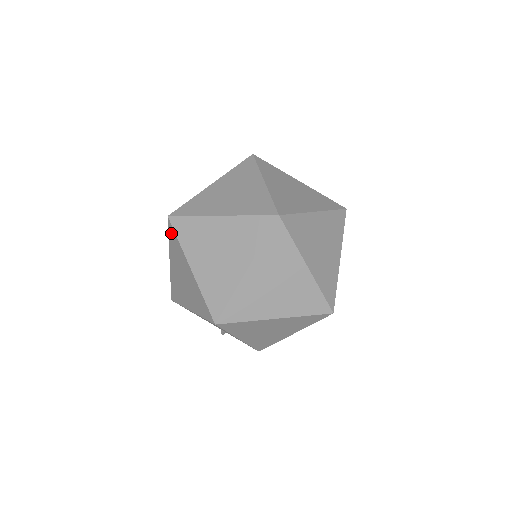
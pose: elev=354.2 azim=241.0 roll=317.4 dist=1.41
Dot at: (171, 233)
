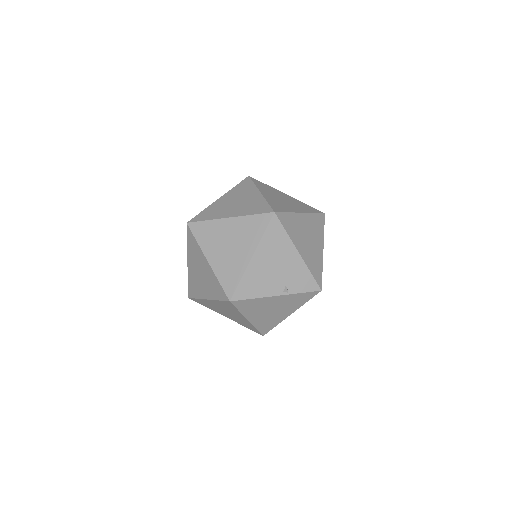
Dot at: (196, 229)
